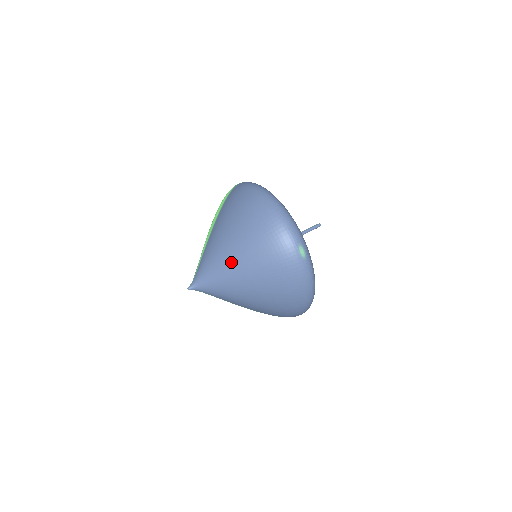
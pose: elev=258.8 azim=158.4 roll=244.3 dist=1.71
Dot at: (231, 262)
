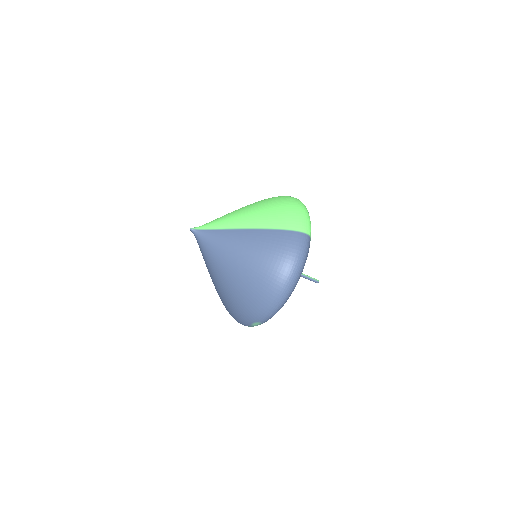
Dot at: (223, 269)
